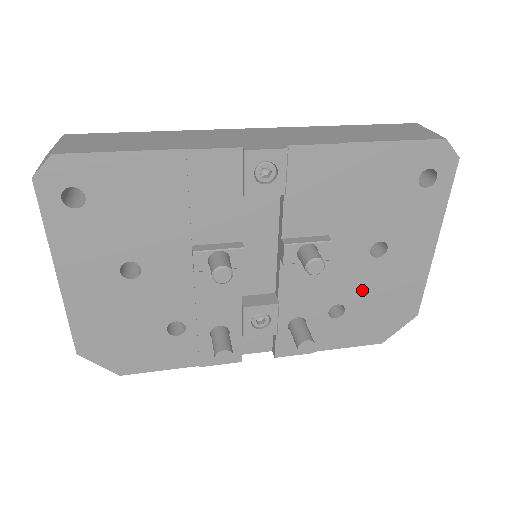
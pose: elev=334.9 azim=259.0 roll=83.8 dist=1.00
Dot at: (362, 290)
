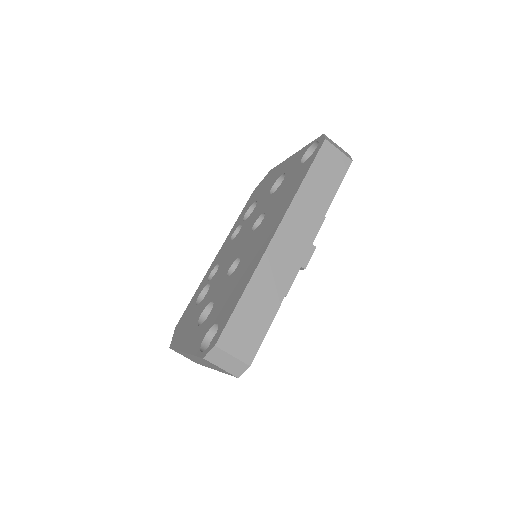
Dot at: occluded
